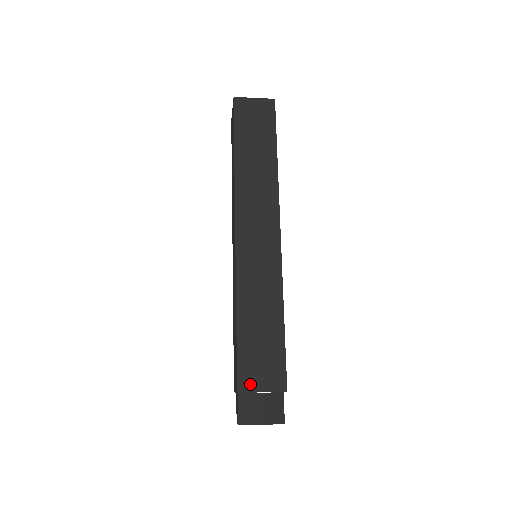
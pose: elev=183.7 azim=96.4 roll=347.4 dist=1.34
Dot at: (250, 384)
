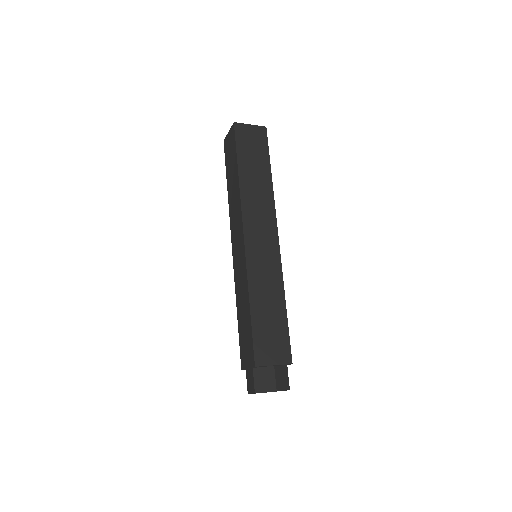
Dot at: (264, 359)
